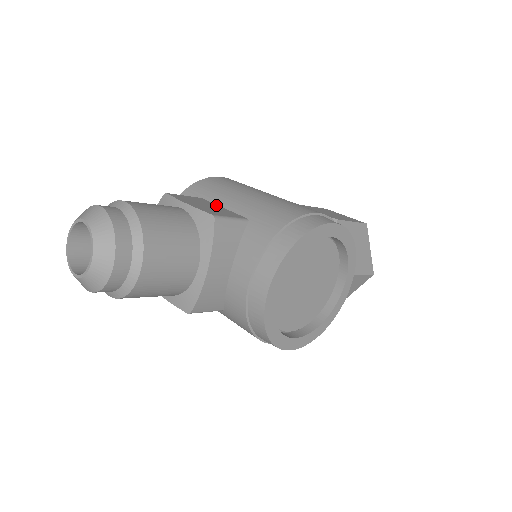
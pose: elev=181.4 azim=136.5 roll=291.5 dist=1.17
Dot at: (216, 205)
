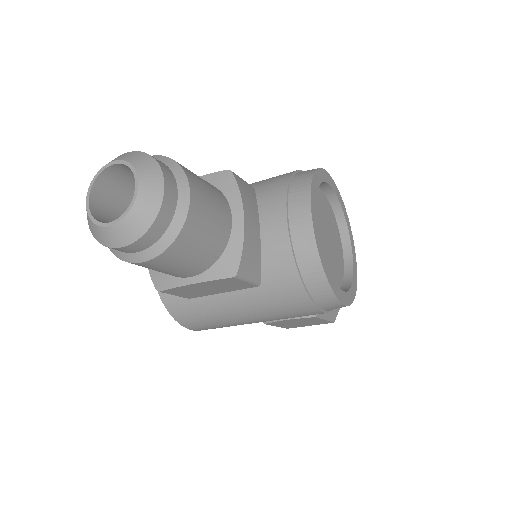
Dot at: occluded
